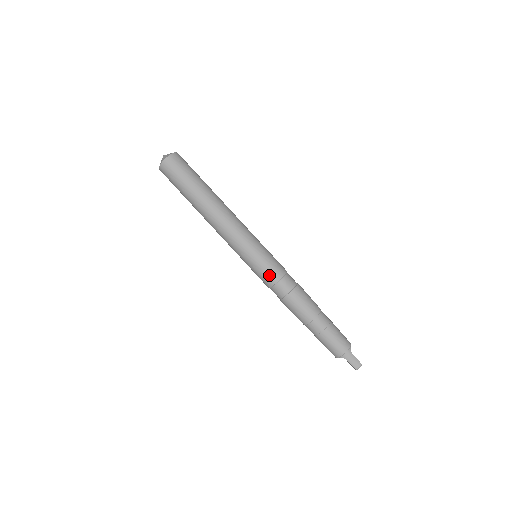
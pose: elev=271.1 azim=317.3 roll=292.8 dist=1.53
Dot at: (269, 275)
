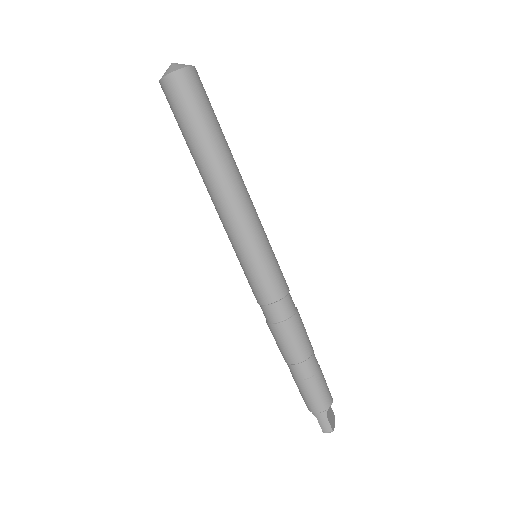
Dot at: (259, 292)
